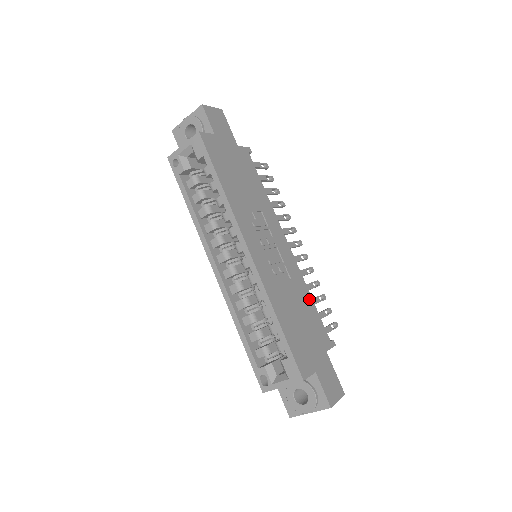
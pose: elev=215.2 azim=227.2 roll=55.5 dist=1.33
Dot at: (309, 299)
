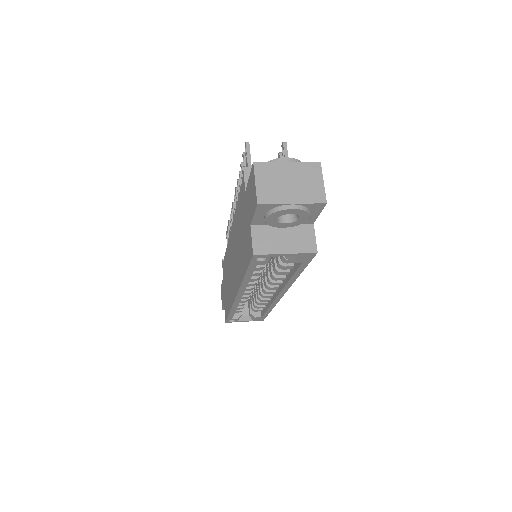
Dot at: occluded
